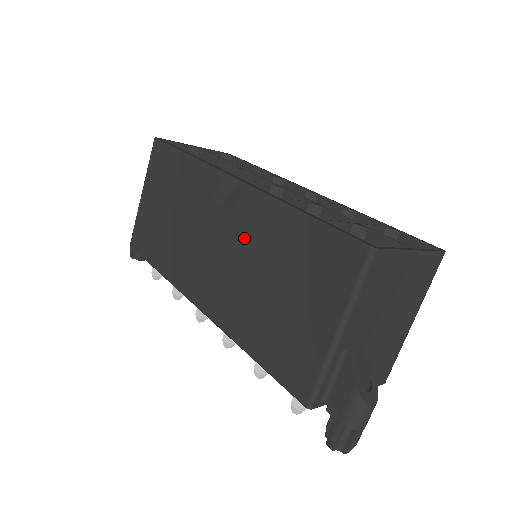
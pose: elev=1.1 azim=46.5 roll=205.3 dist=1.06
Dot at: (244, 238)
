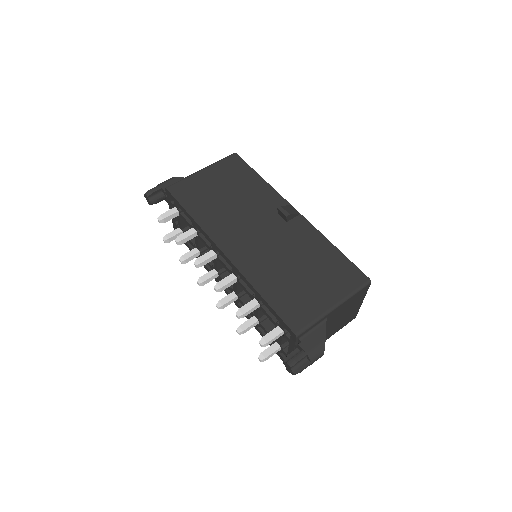
Dot at: (288, 238)
